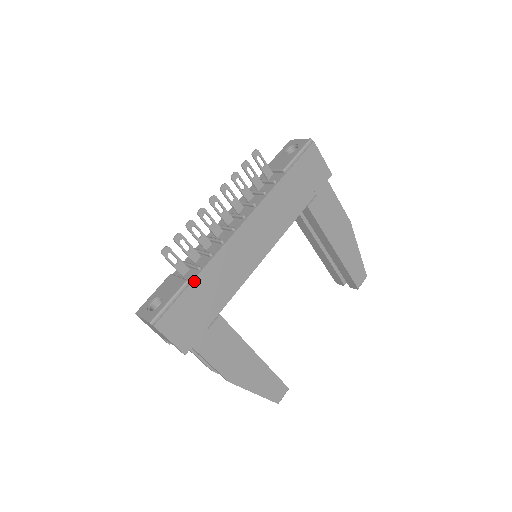
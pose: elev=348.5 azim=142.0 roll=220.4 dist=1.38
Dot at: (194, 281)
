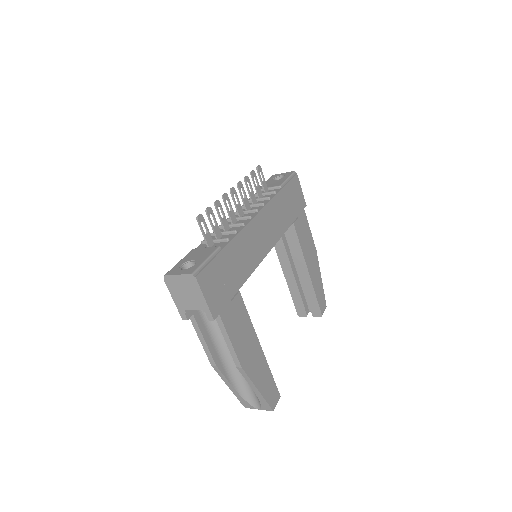
Dot at: (225, 248)
